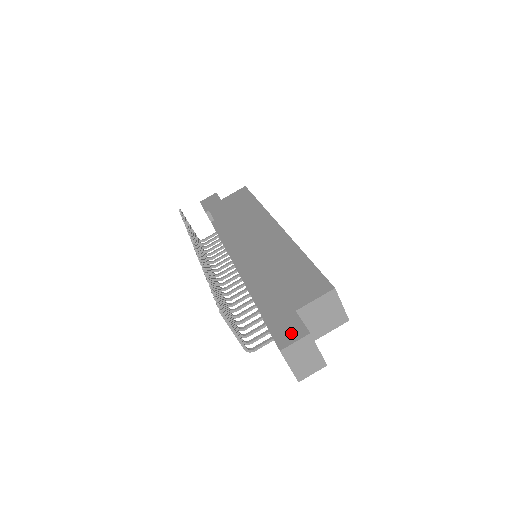
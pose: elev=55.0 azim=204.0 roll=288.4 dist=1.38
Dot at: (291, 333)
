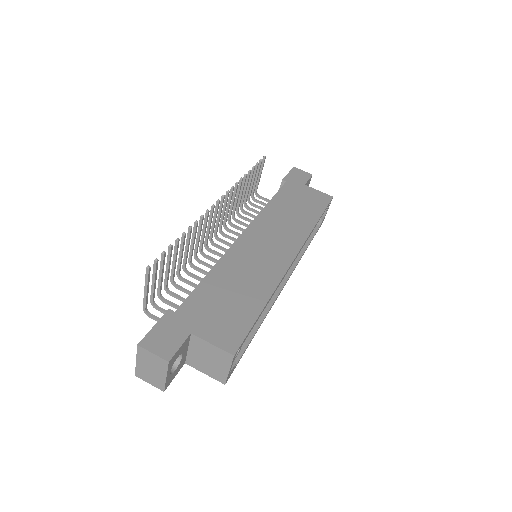
Dot at: (162, 344)
